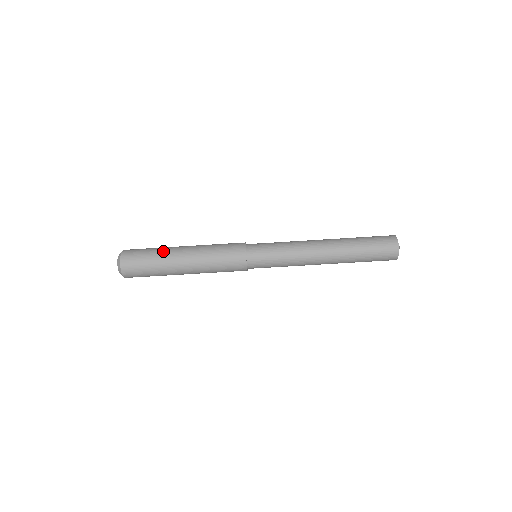
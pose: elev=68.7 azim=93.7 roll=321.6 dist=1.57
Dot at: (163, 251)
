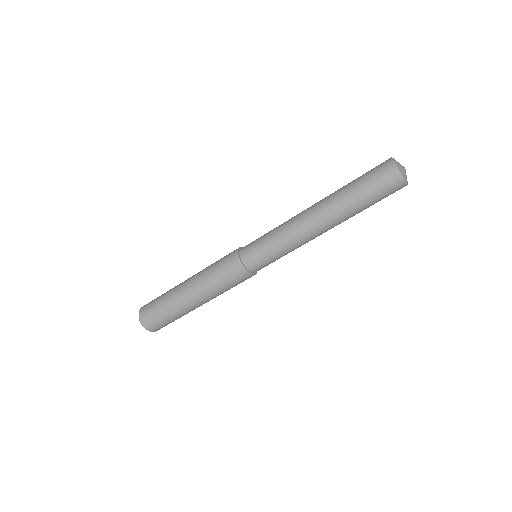
Dot at: (170, 295)
